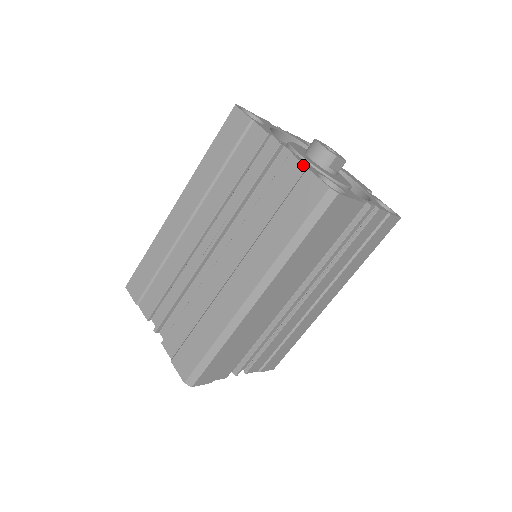
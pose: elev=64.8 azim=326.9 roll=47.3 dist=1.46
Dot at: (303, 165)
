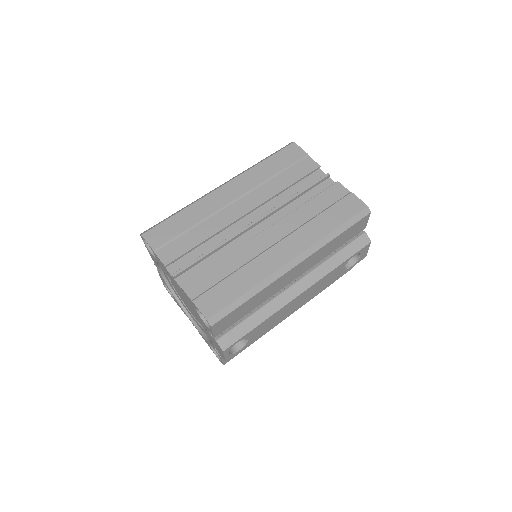
Dot at: occluded
